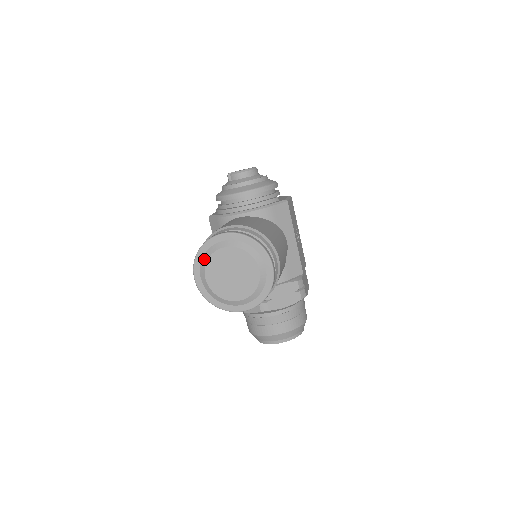
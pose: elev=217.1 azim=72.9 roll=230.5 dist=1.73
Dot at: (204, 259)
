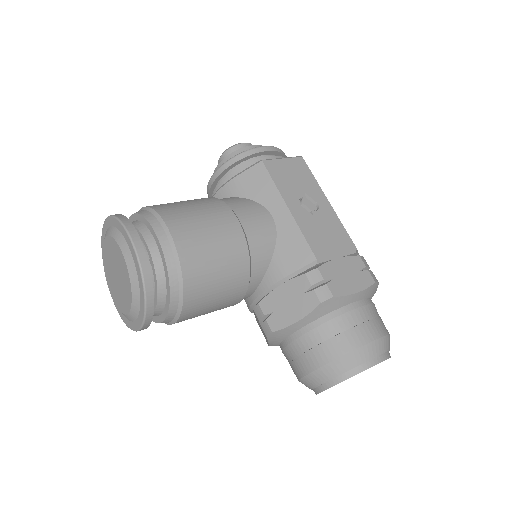
Dot at: occluded
